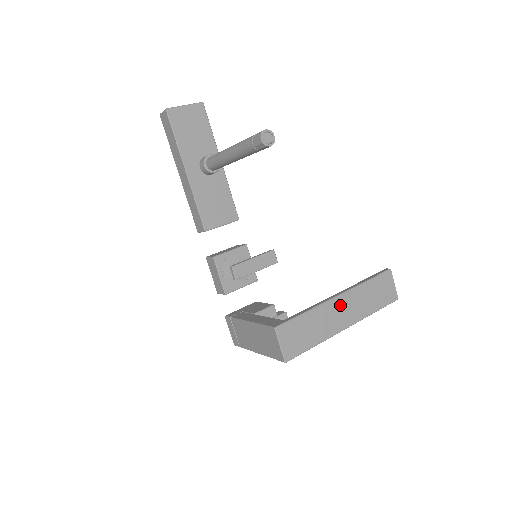
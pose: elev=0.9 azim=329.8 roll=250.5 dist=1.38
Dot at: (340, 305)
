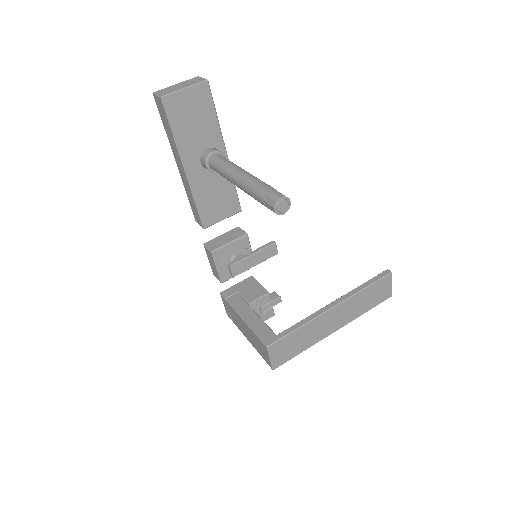
Dot at: (333, 315)
